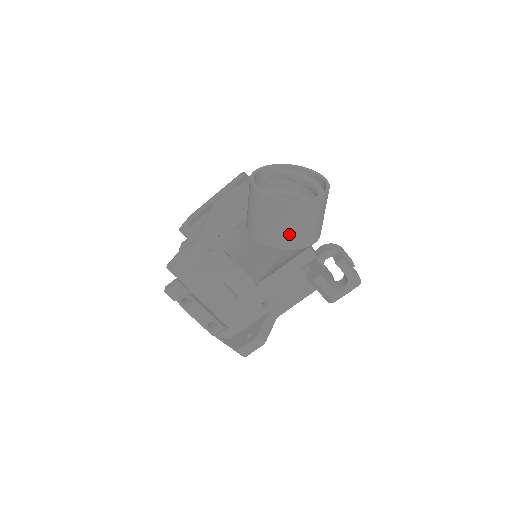
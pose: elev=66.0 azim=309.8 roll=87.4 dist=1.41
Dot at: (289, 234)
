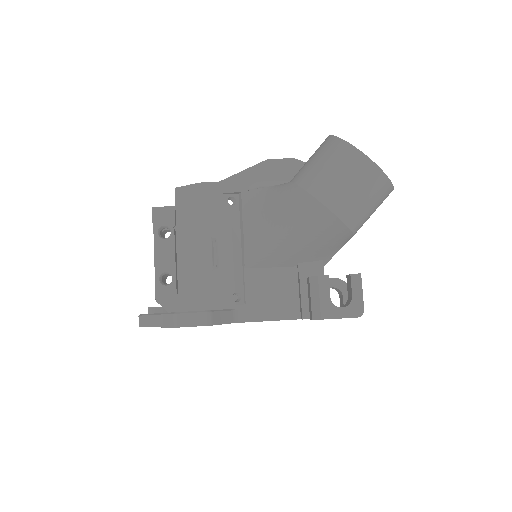
Dot at: (338, 189)
